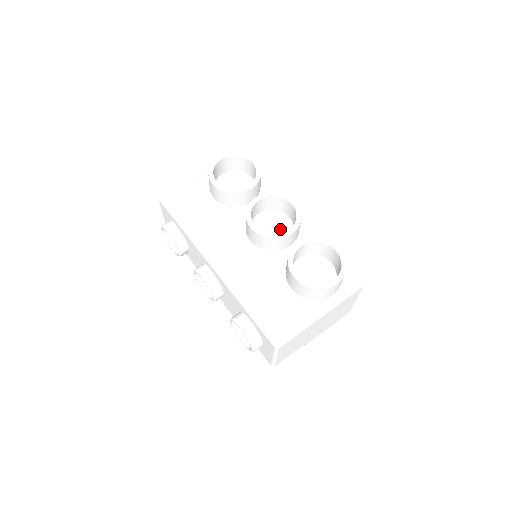
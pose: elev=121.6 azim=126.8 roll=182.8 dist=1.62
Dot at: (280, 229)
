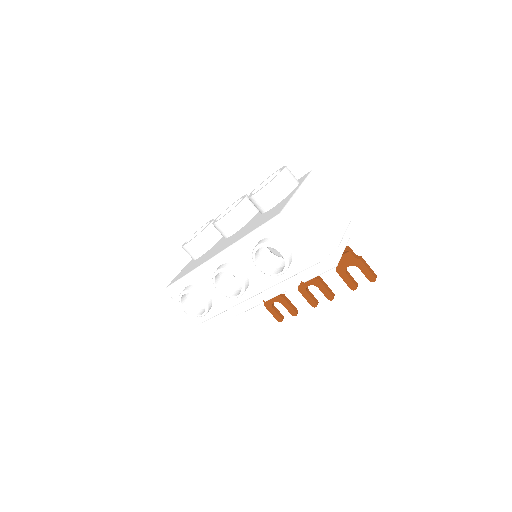
Dot at: occluded
